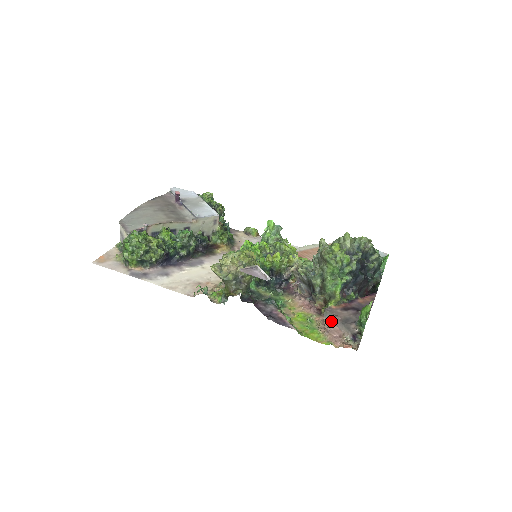
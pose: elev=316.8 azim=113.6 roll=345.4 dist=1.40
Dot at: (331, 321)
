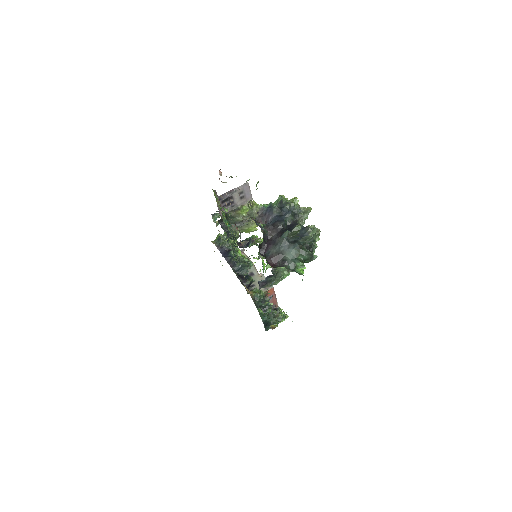
Dot at: occluded
